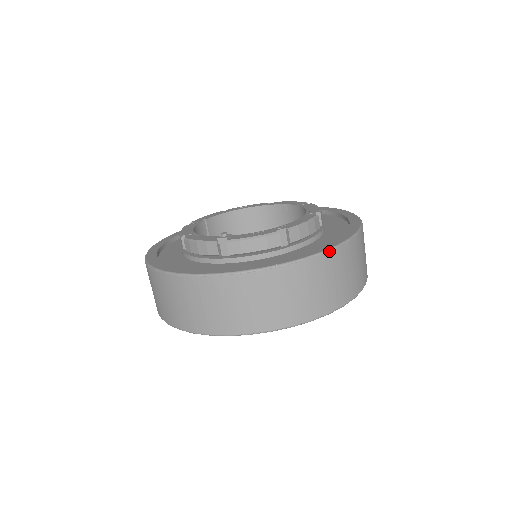
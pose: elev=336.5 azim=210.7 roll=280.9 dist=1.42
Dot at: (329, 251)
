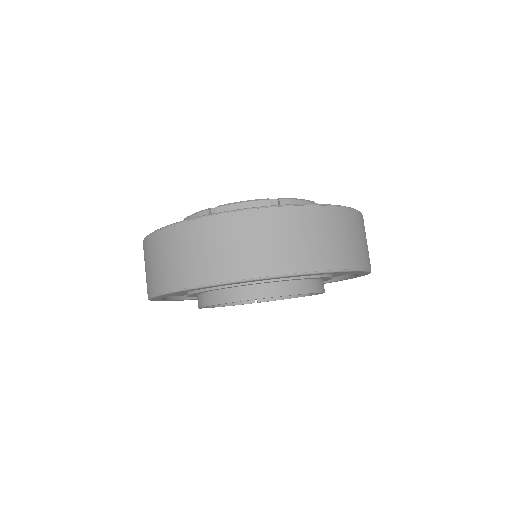
Dot at: (211, 215)
